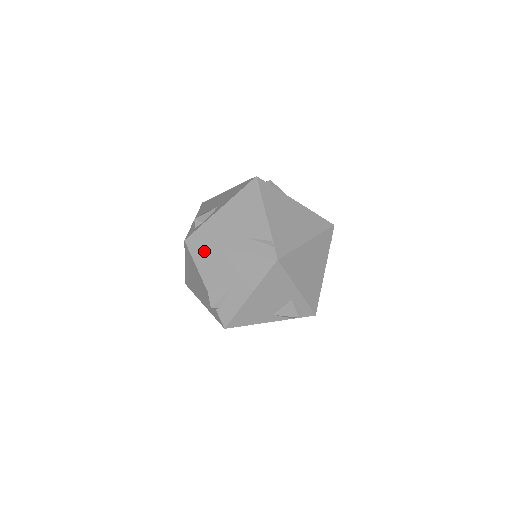
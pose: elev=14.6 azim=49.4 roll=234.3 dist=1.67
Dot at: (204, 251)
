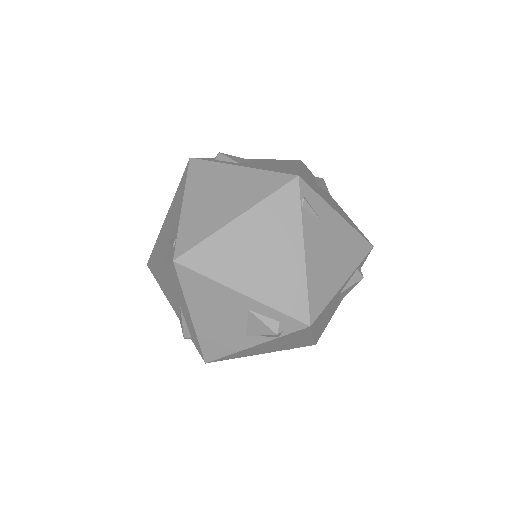
Dot at: (155, 271)
